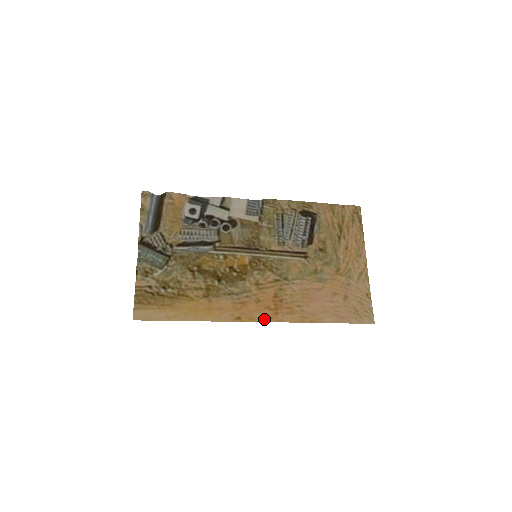
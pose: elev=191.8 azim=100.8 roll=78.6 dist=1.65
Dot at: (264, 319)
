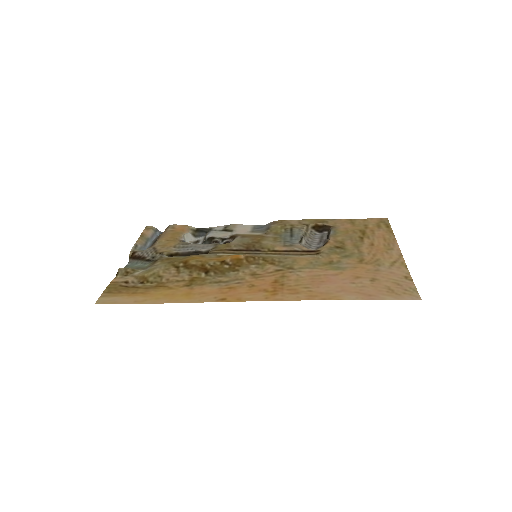
Dot at: (257, 299)
